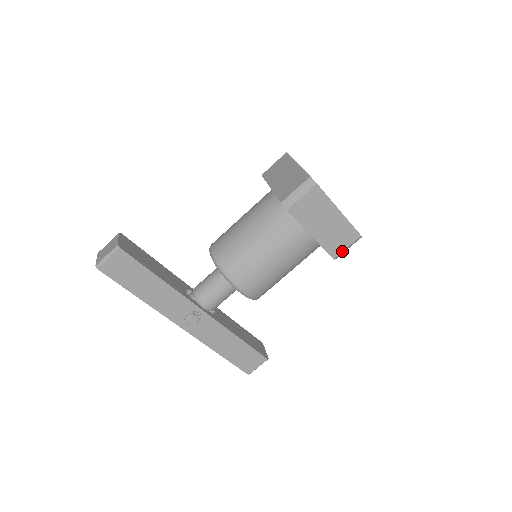
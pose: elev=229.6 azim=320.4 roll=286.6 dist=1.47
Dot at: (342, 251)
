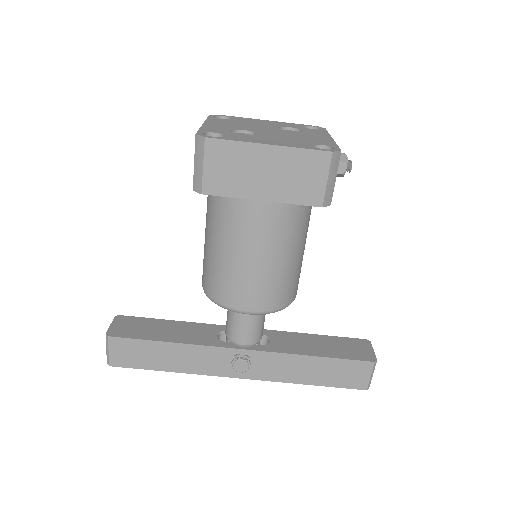
Dot at: (324, 189)
